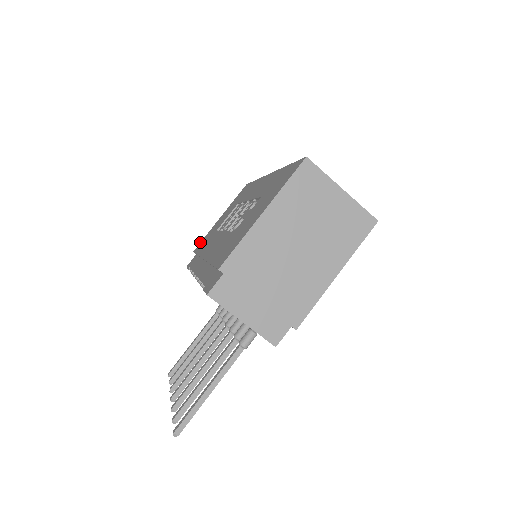
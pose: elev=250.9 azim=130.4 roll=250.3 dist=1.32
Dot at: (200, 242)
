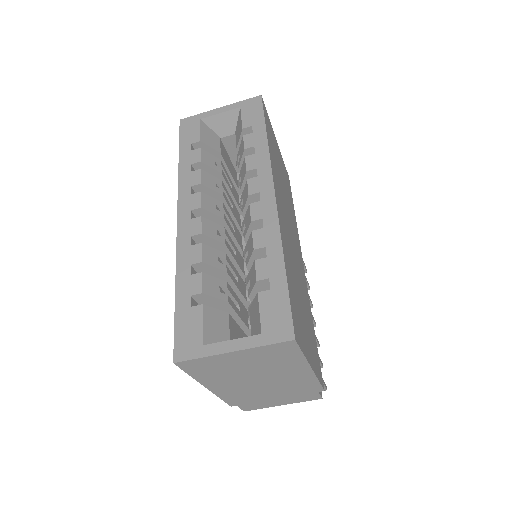
Dot at: occluded
